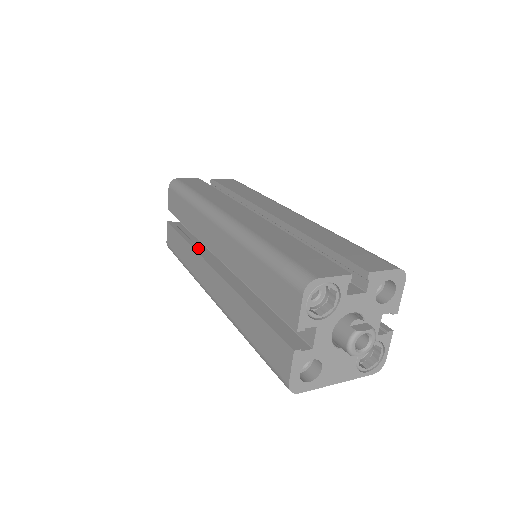
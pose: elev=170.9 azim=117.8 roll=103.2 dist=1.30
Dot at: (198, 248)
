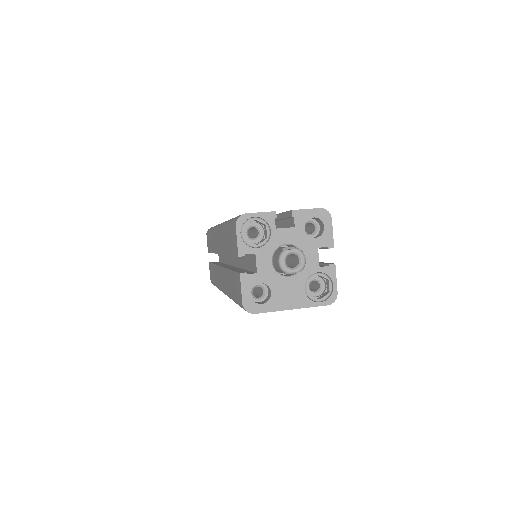
Dot at: occluded
